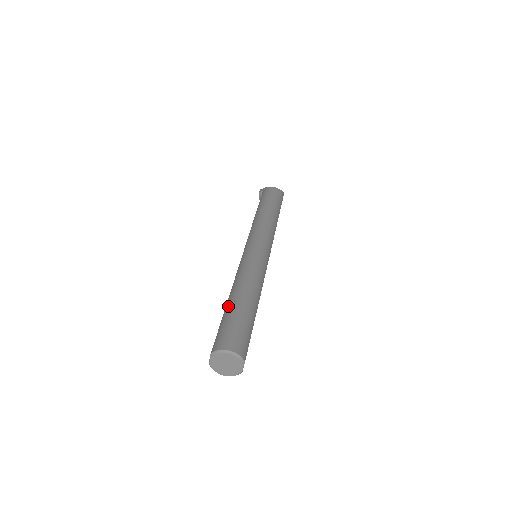
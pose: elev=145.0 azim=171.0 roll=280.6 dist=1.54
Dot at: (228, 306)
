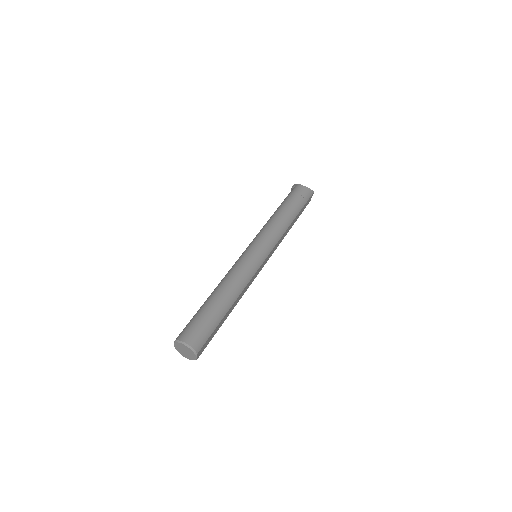
Dot at: (205, 303)
